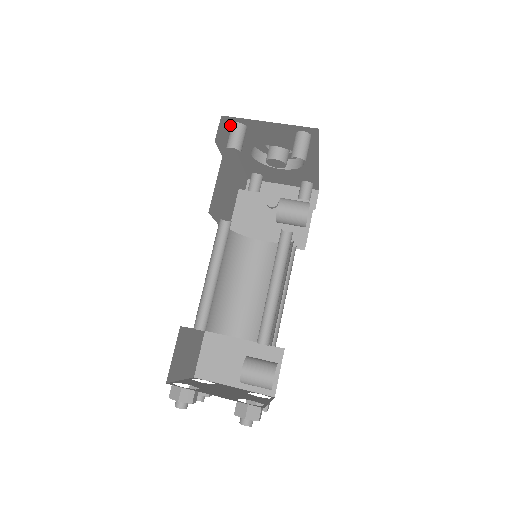
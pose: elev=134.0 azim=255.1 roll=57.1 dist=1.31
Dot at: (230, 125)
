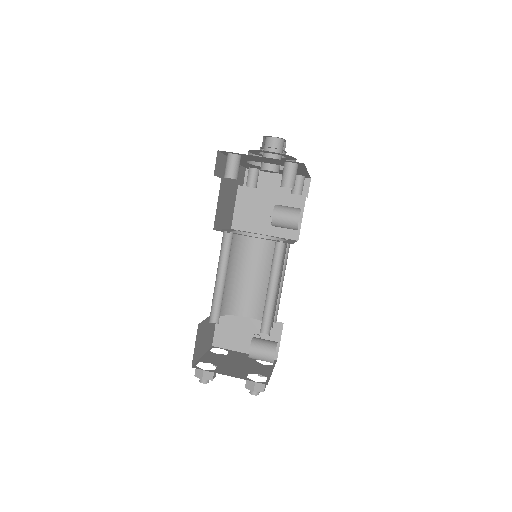
Dot at: (226, 153)
